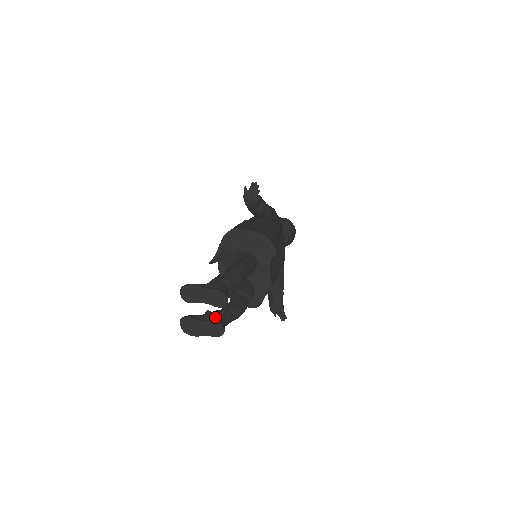
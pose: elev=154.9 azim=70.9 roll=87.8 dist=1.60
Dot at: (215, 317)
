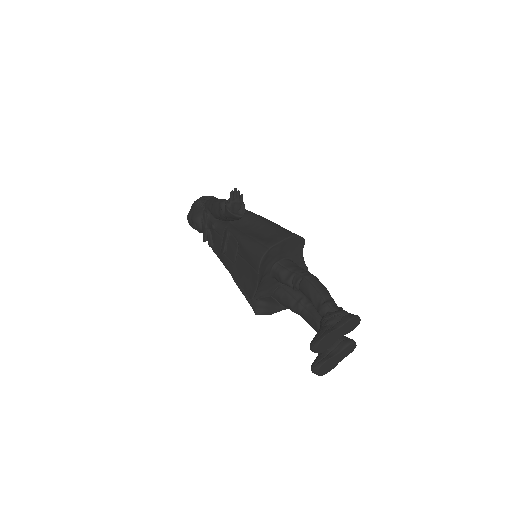
Dot at: (339, 340)
